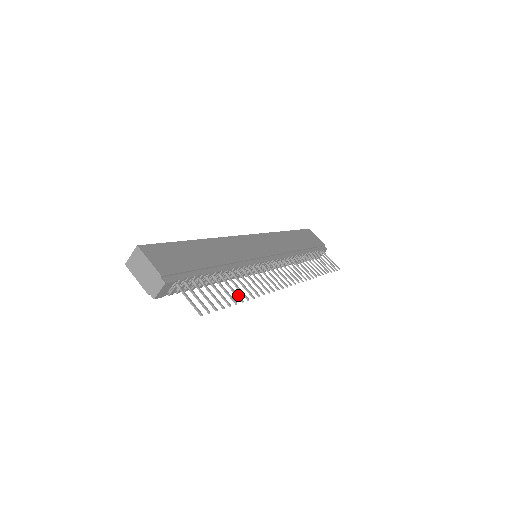
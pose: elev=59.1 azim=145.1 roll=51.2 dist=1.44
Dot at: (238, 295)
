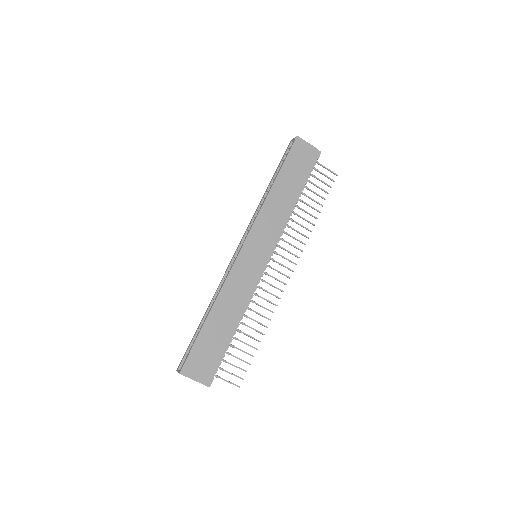
Dot at: (256, 339)
